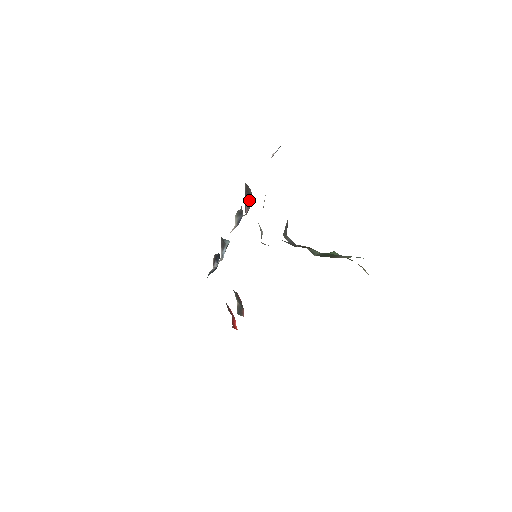
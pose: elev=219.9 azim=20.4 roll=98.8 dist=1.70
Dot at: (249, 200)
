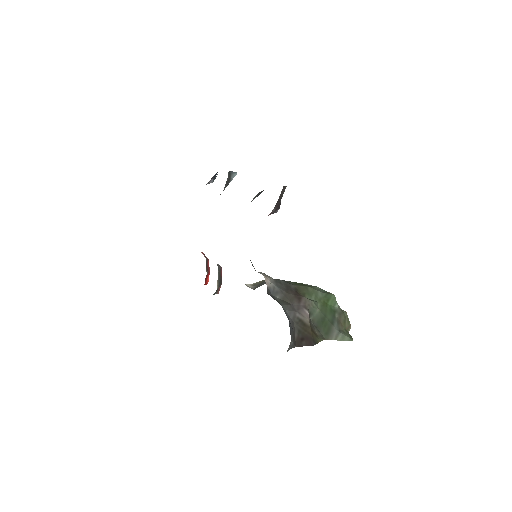
Dot at: (277, 208)
